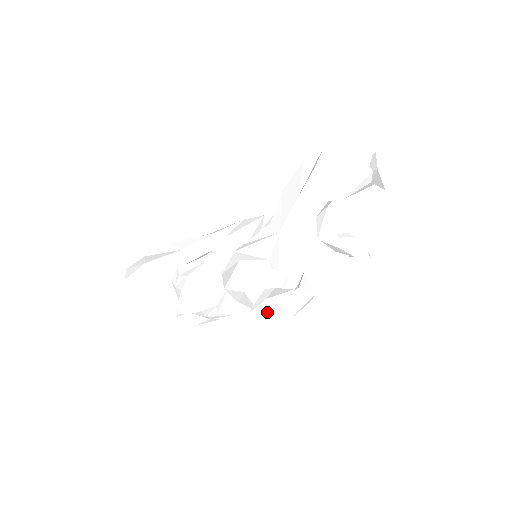
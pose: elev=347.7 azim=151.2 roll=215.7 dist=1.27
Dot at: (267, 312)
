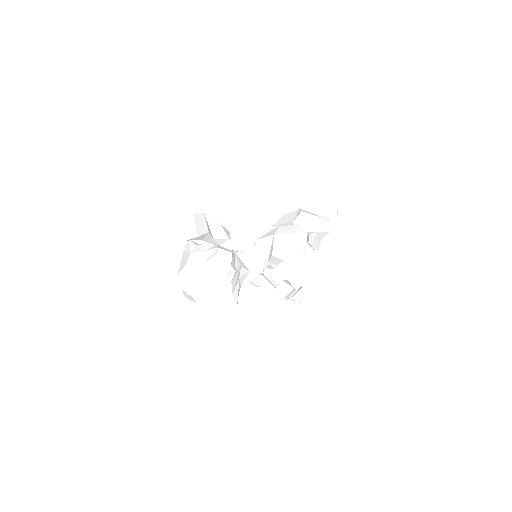
Dot at: (314, 243)
